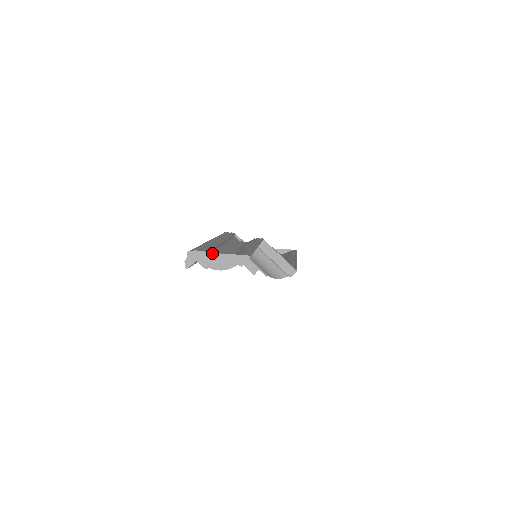
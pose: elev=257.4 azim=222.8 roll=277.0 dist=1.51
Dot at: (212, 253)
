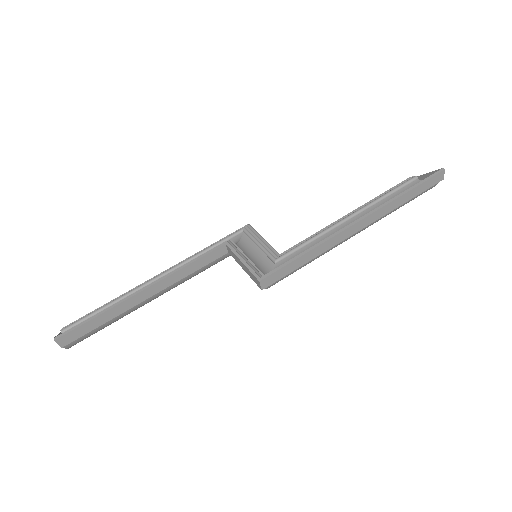
Dot at: (60, 333)
